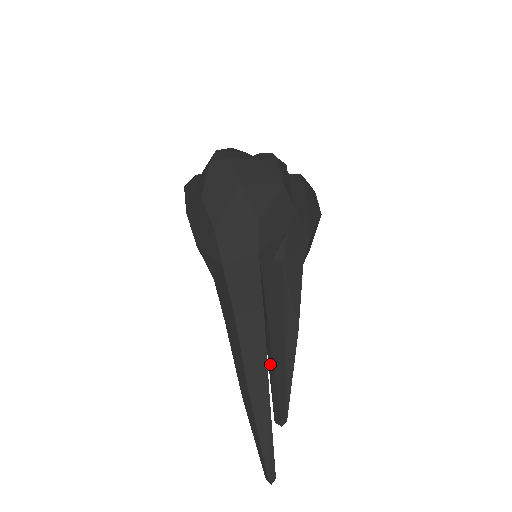
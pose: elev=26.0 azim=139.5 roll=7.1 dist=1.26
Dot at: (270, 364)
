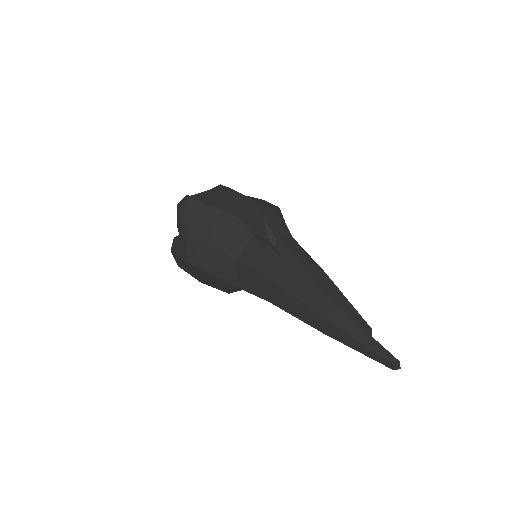
Dot at: occluded
